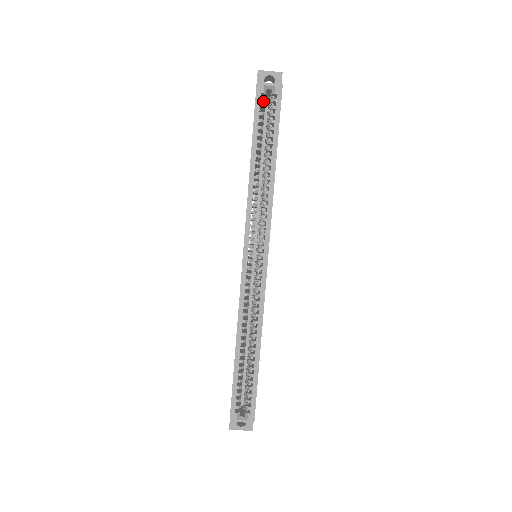
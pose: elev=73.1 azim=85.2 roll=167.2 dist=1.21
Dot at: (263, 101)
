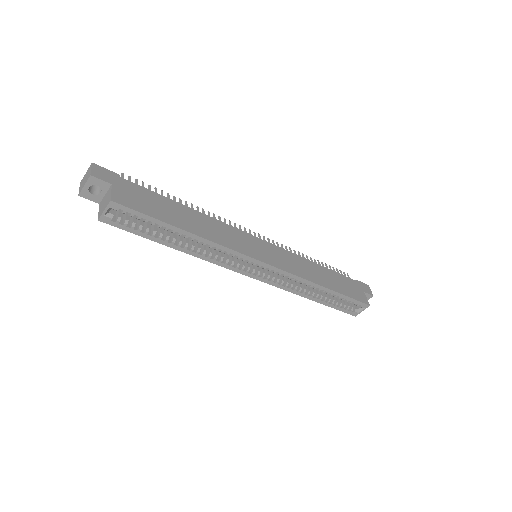
Dot at: (120, 219)
